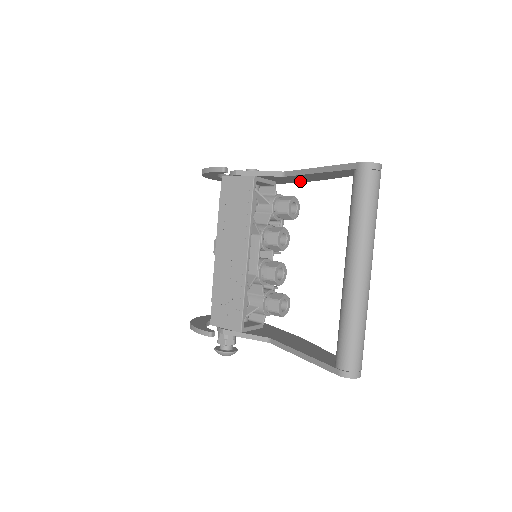
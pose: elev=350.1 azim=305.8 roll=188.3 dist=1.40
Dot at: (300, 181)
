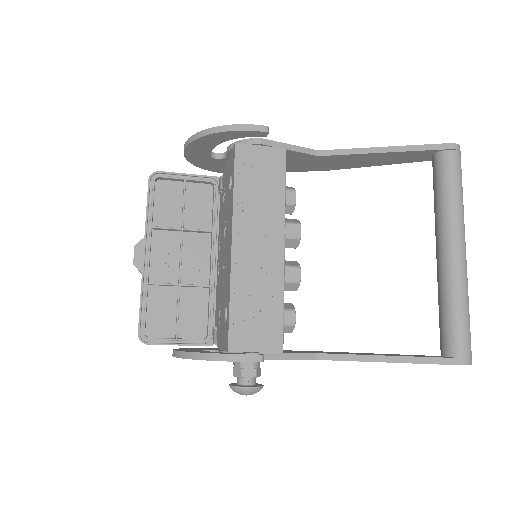
Dot at: (306, 169)
